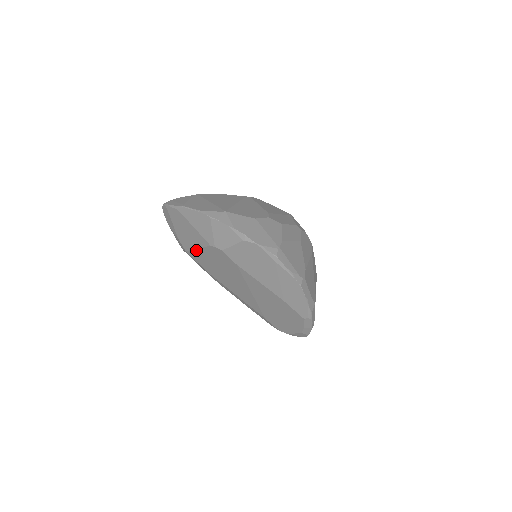
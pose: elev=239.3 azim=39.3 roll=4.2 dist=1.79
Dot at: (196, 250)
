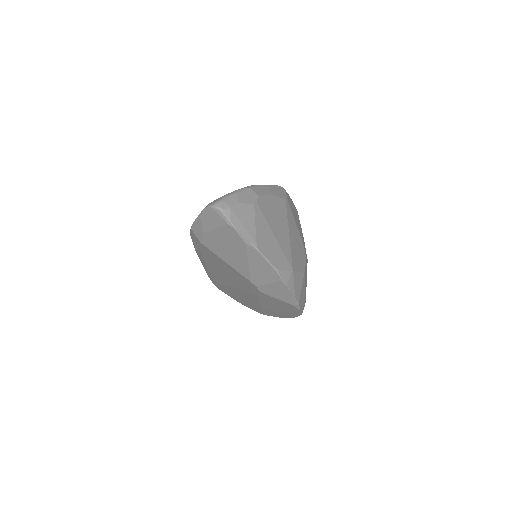
Dot at: (220, 258)
